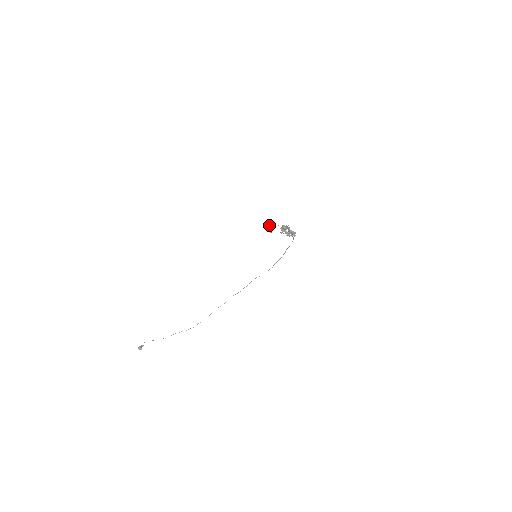
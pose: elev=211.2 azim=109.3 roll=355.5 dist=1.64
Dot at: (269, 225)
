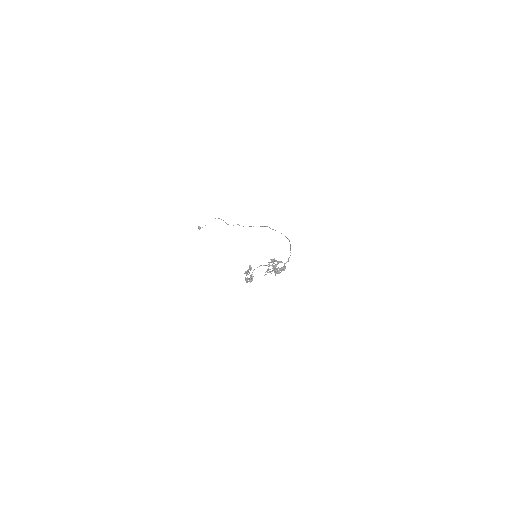
Dot at: (247, 278)
